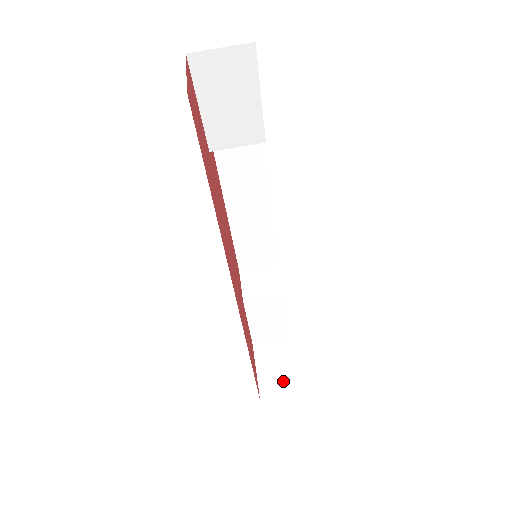
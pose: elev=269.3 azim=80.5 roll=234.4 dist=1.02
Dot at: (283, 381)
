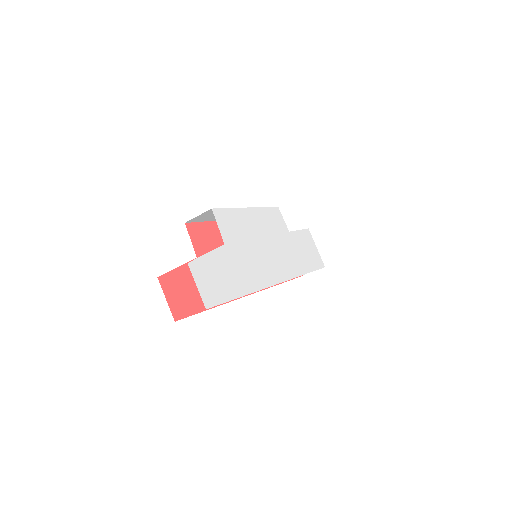
Dot at: occluded
